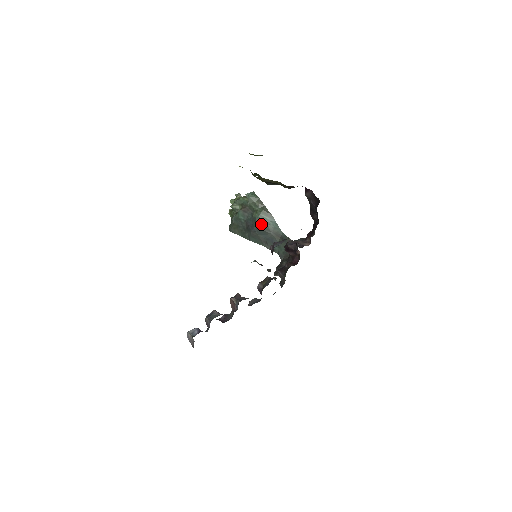
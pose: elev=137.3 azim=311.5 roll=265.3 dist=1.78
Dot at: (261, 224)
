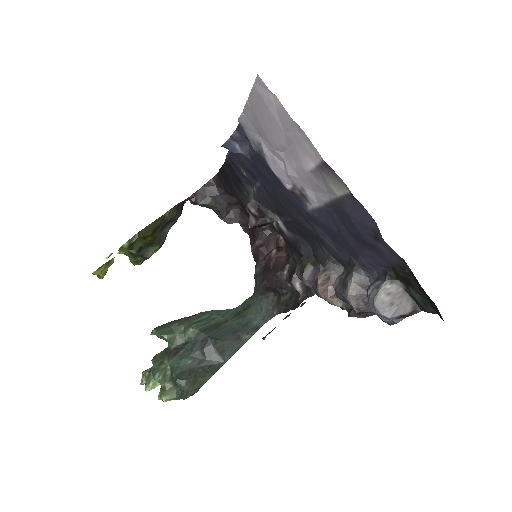
Dot at: (209, 327)
